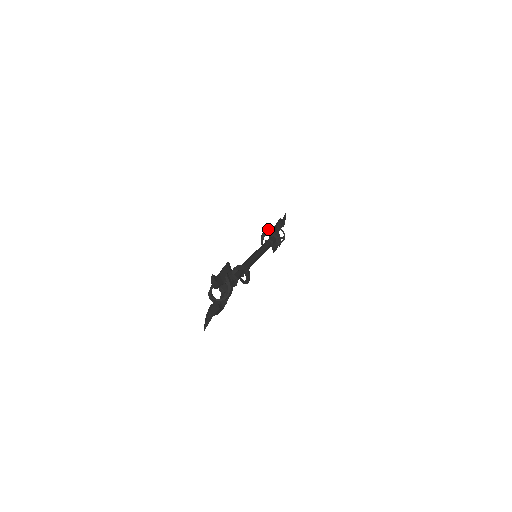
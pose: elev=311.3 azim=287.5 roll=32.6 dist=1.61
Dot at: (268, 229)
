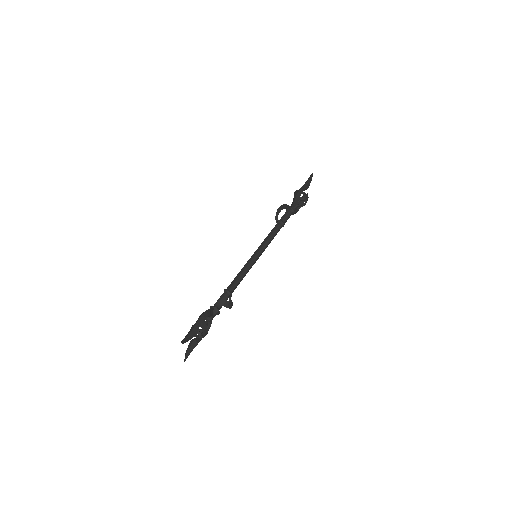
Dot at: (283, 206)
